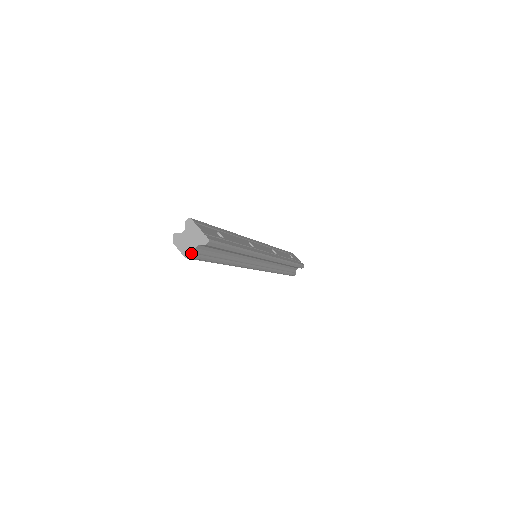
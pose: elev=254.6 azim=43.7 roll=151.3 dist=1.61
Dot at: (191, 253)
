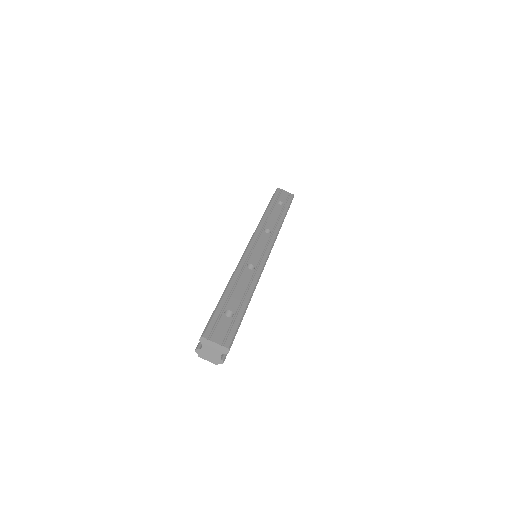
Dot at: (219, 361)
